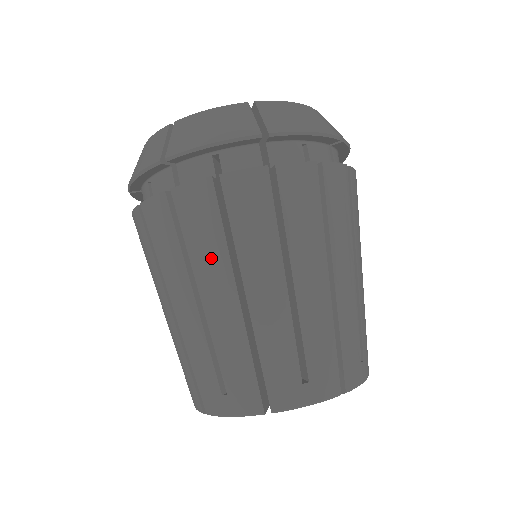
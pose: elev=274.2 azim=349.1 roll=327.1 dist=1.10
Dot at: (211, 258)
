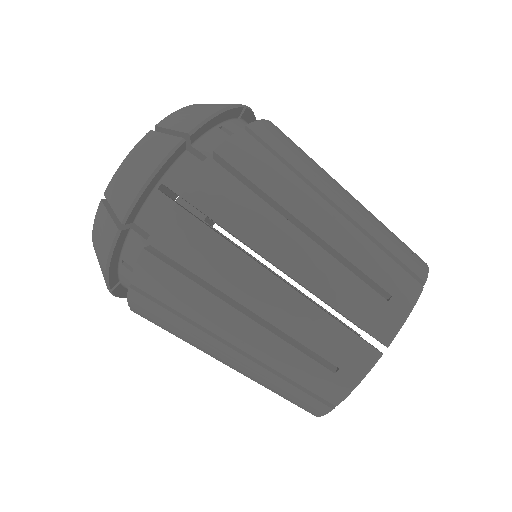
Dot at: (190, 334)
